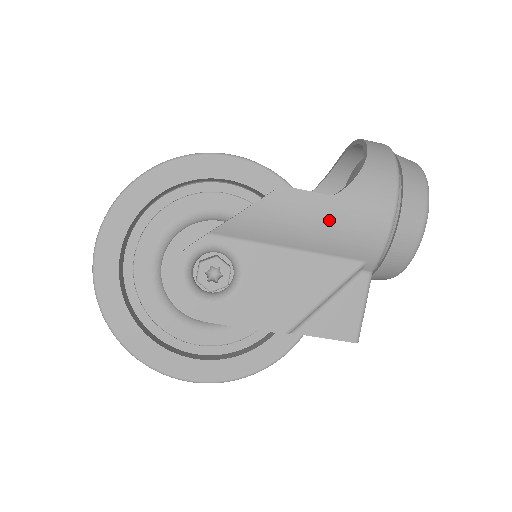
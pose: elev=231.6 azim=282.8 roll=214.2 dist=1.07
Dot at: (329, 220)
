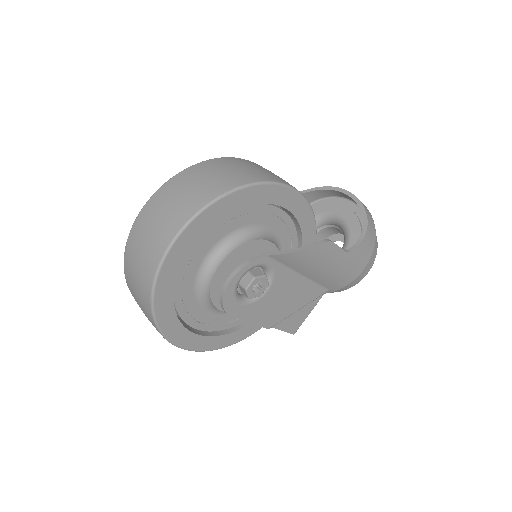
Dot at: (336, 267)
